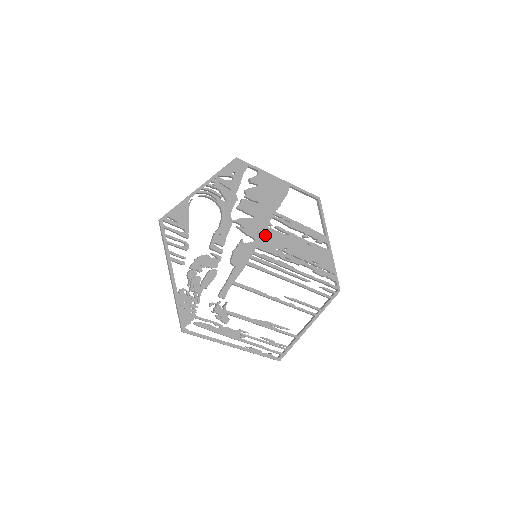
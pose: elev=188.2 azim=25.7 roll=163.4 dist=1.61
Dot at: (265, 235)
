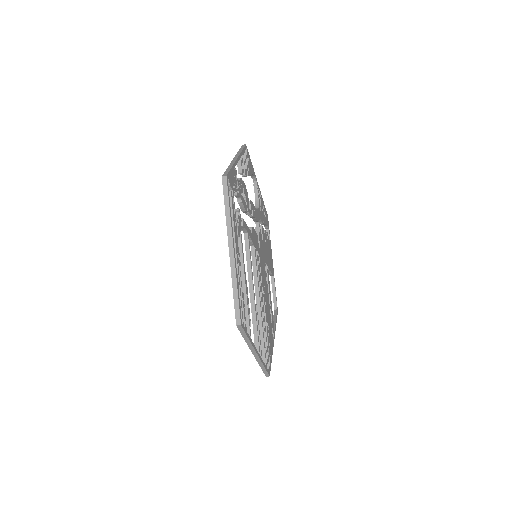
Dot at: (263, 260)
